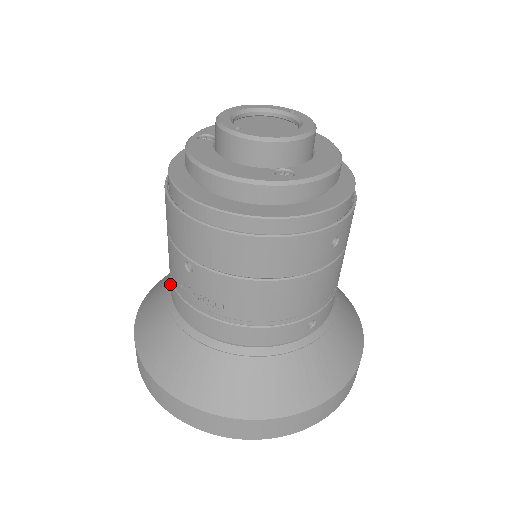
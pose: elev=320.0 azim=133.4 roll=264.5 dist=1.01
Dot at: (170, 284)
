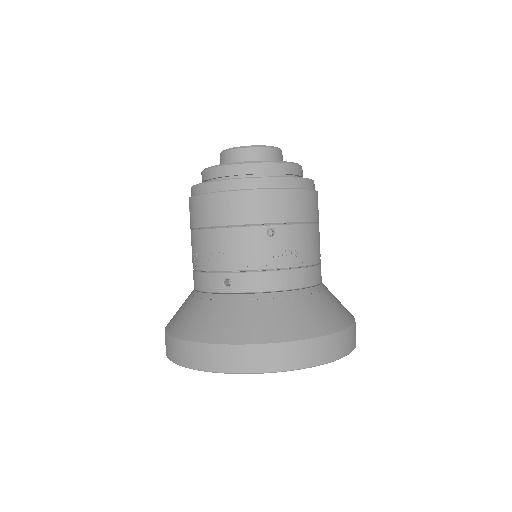
Dot at: (231, 283)
